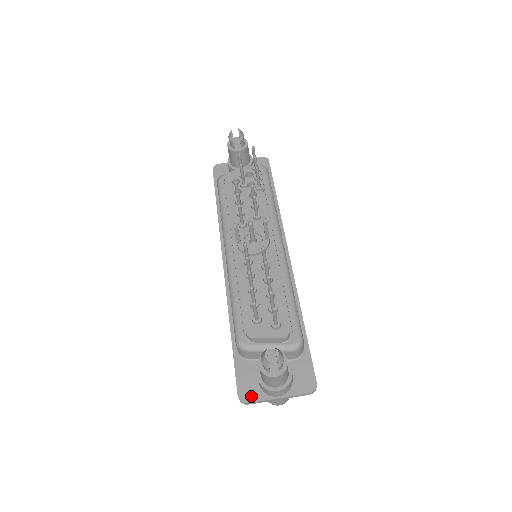
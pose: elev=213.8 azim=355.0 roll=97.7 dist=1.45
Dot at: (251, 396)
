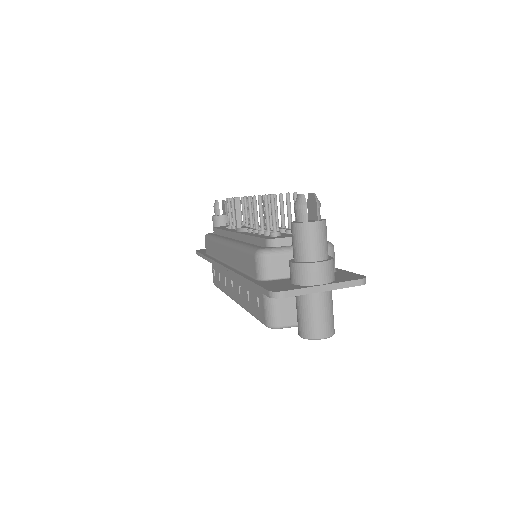
Dot at: (286, 288)
